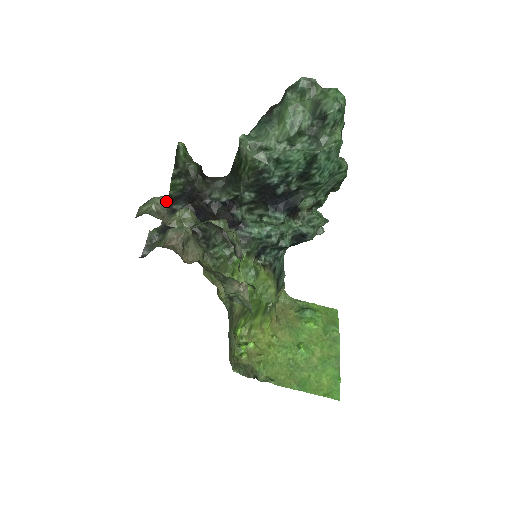
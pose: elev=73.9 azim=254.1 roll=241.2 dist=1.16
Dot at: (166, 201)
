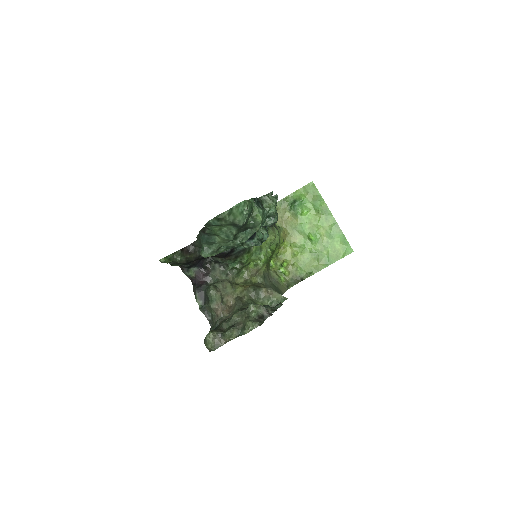
Dot at: (213, 333)
